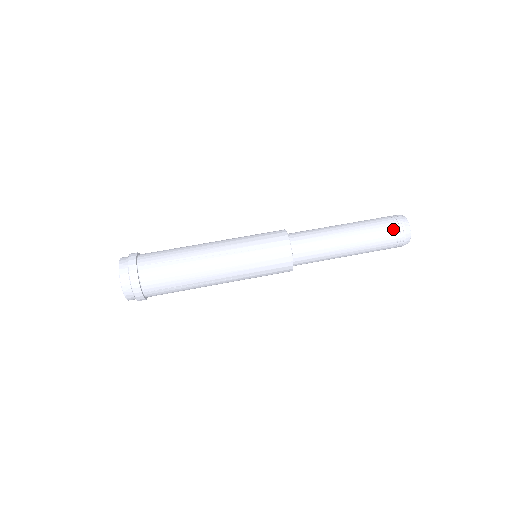
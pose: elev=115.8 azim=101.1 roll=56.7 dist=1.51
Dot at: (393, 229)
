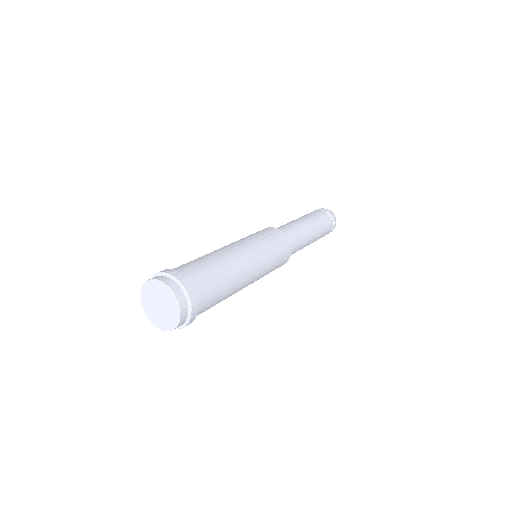
Dot at: occluded
